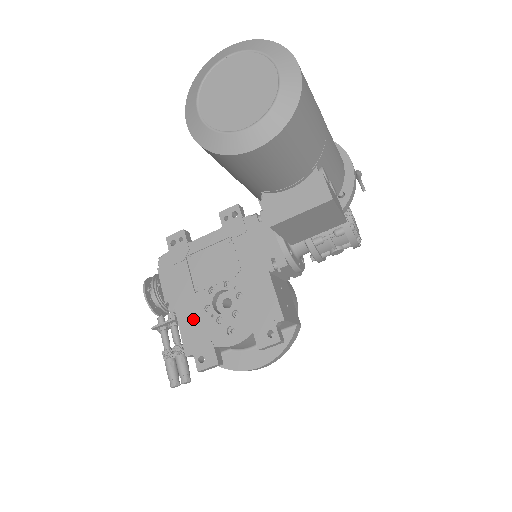
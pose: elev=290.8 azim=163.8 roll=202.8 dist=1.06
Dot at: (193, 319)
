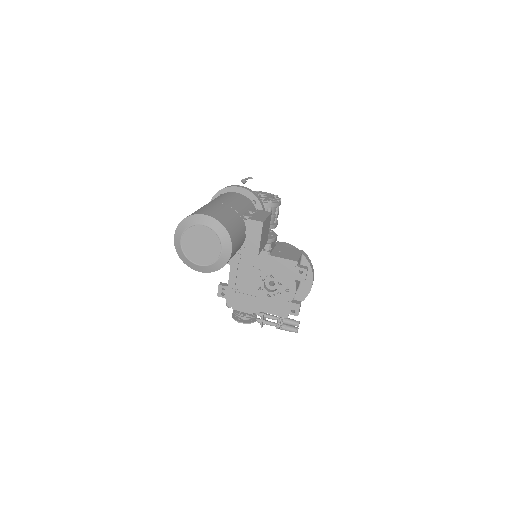
Dot at: (270, 305)
